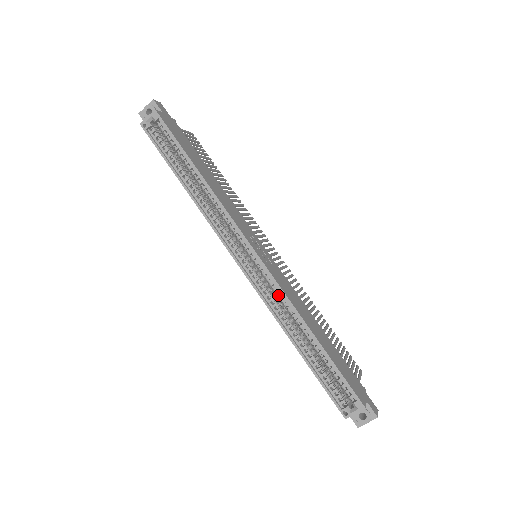
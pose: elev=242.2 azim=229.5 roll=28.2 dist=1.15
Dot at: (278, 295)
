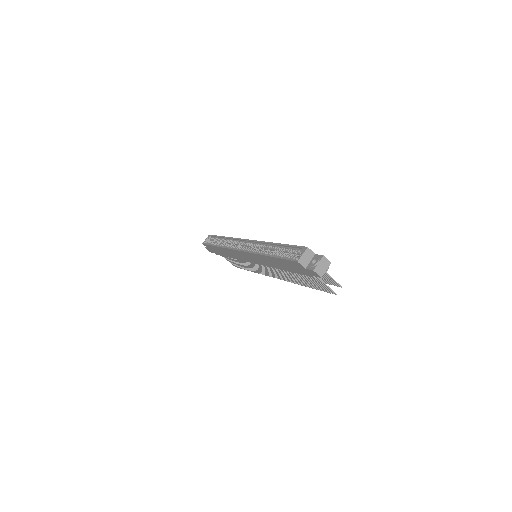
Dot at: (259, 246)
